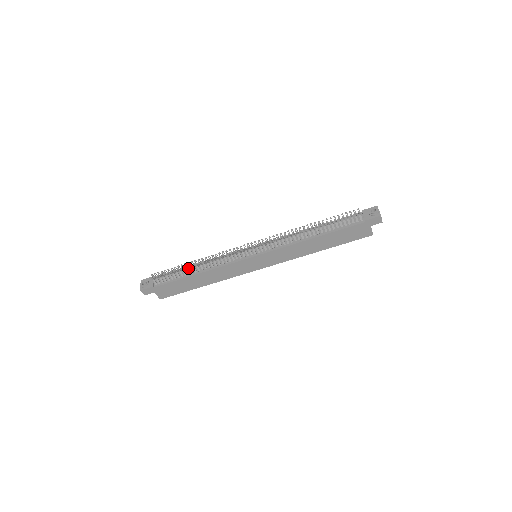
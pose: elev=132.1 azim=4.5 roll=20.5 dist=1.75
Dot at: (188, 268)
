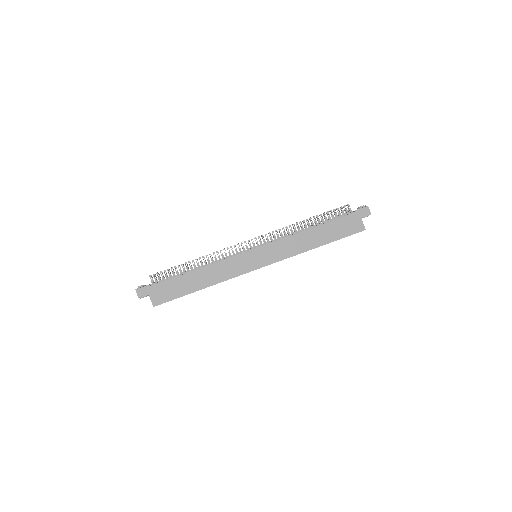
Dot at: occluded
